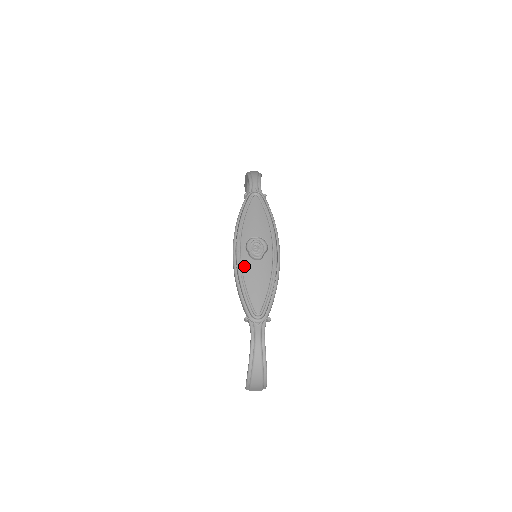
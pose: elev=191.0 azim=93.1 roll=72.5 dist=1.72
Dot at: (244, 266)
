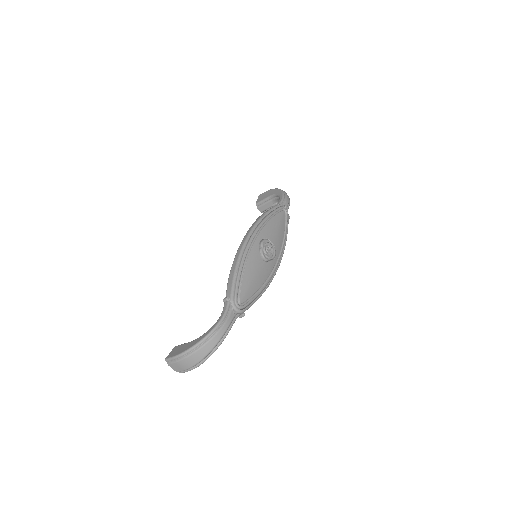
Dot at: (251, 255)
